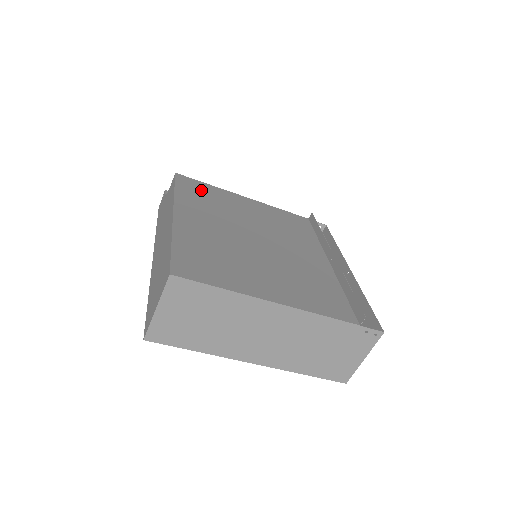
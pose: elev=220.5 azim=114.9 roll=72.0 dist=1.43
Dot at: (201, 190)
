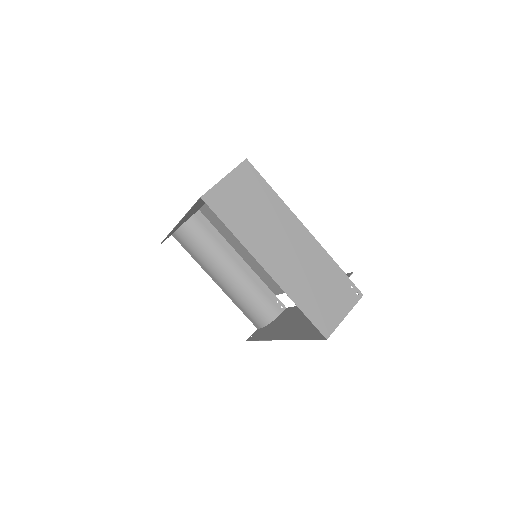
Dot at: (217, 220)
